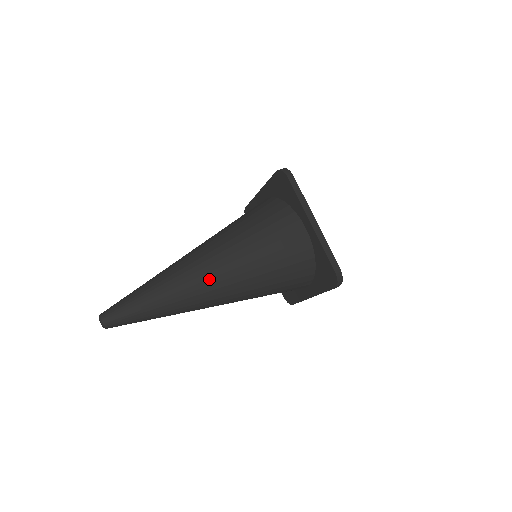
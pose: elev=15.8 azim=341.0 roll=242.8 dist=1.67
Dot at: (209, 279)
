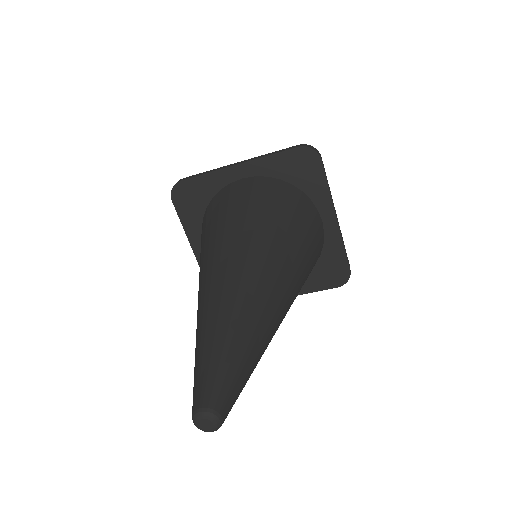
Dot at: (236, 263)
